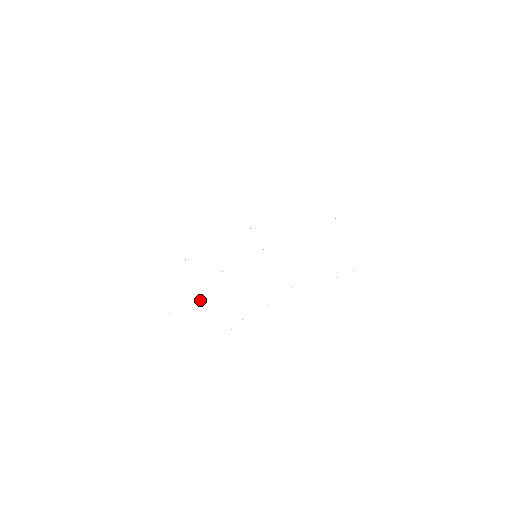
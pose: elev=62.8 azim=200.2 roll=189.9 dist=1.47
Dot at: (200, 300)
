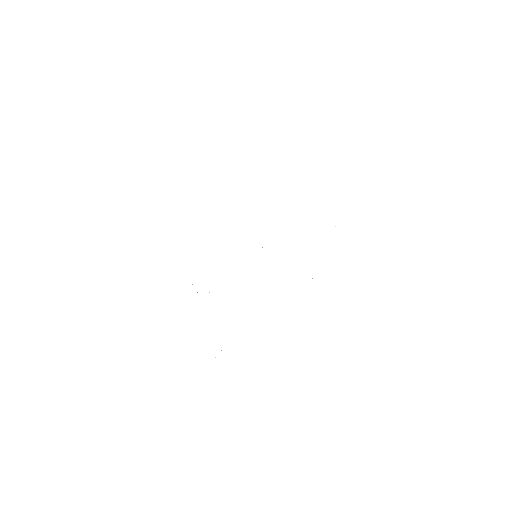
Dot at: occluded
